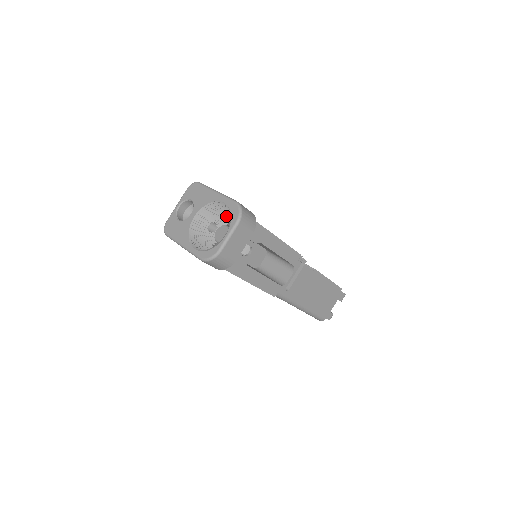
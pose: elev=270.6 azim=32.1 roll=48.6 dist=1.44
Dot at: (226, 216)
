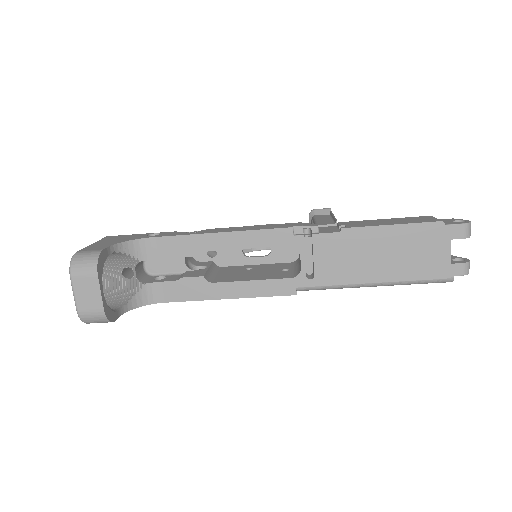
Dot at: (125, 257)
